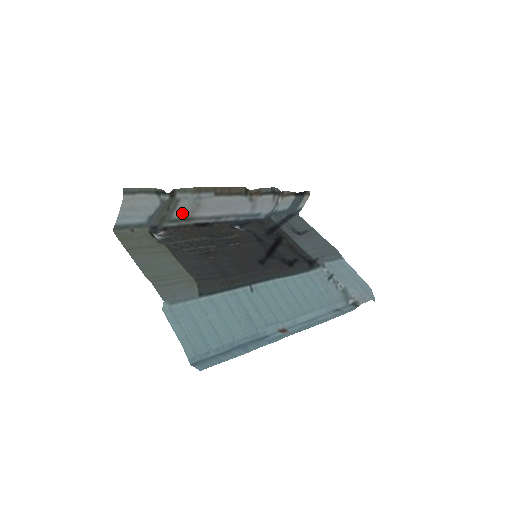
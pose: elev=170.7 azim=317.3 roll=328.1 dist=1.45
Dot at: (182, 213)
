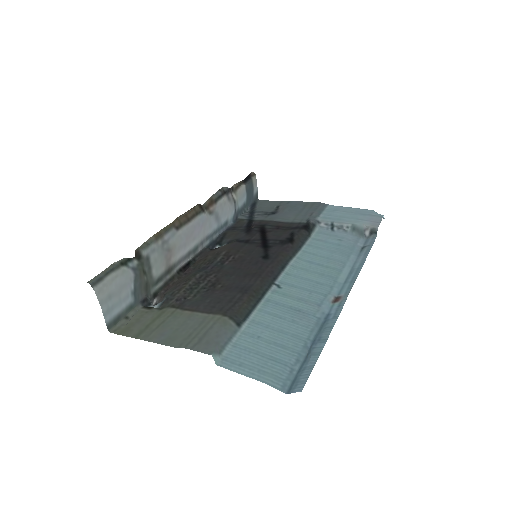
Dot at: (160, 268)
